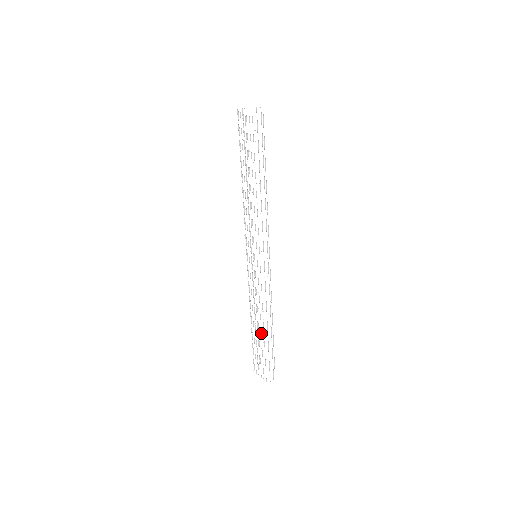
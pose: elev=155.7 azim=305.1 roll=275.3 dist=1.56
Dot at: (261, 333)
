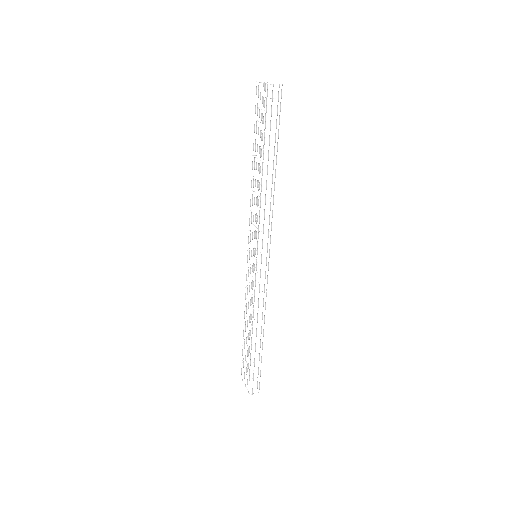
Dot at: occluded
